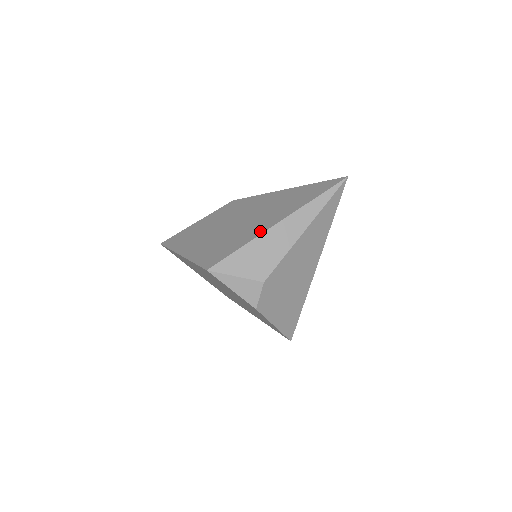
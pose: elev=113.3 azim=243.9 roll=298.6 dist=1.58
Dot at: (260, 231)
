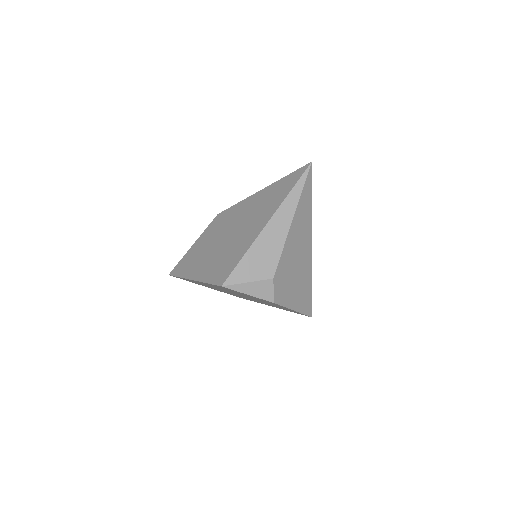
Dot at: (254, 236)
